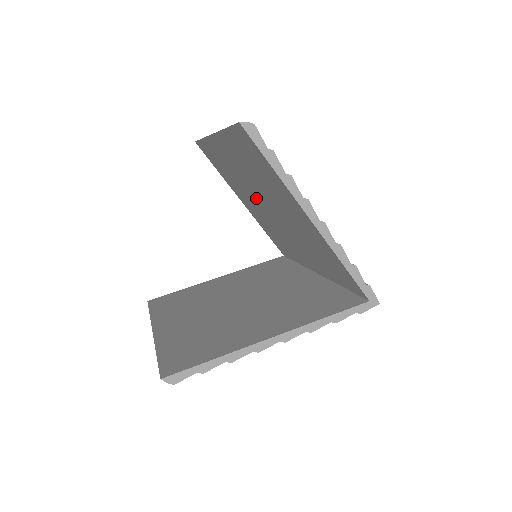
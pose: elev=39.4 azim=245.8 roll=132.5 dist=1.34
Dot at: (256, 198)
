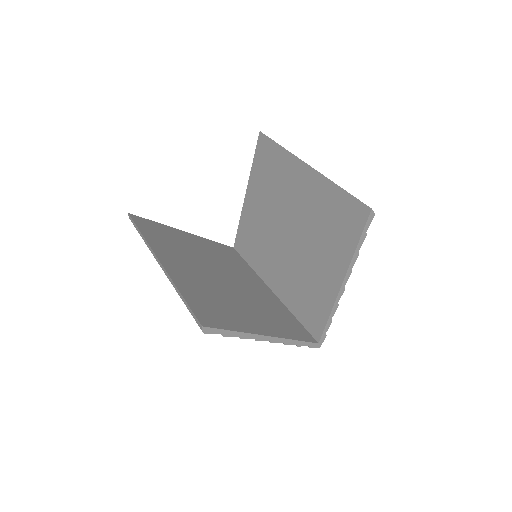
Dot at: (283, 217)
